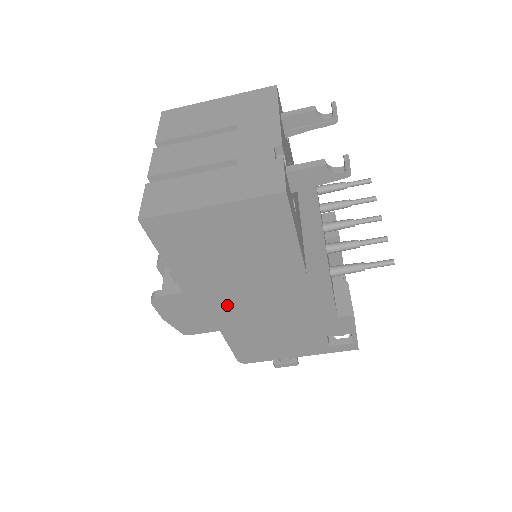
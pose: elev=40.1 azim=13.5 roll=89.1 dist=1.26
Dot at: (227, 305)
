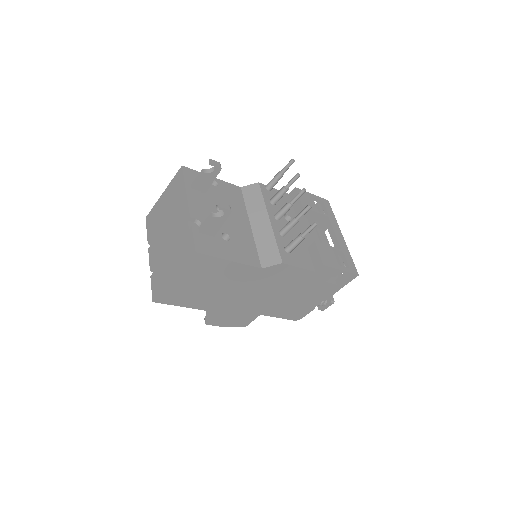
Dot at: (245, 304)
